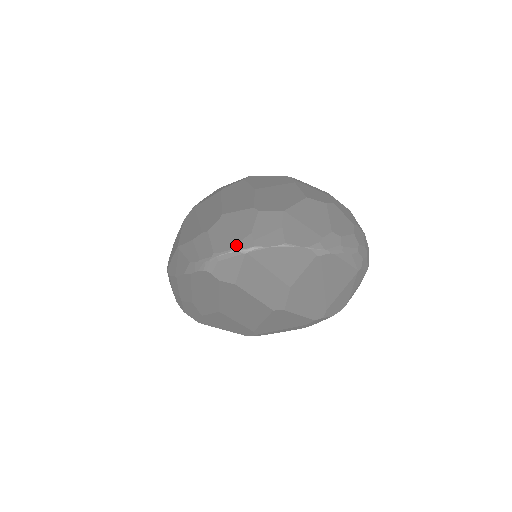
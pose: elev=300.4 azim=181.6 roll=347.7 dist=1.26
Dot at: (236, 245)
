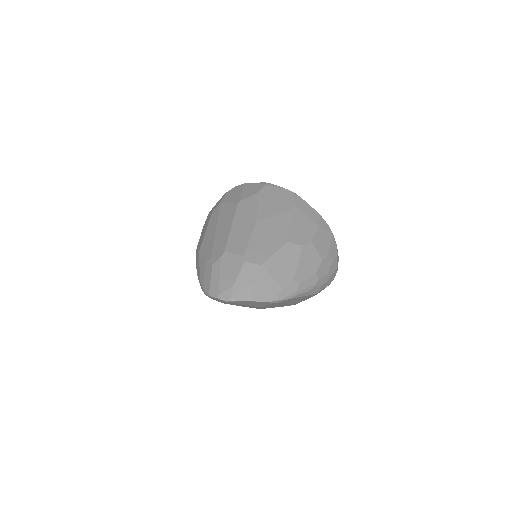
Dot at: (222, 294)
